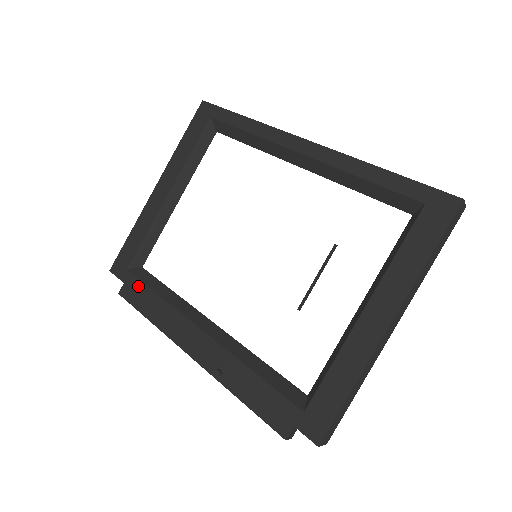
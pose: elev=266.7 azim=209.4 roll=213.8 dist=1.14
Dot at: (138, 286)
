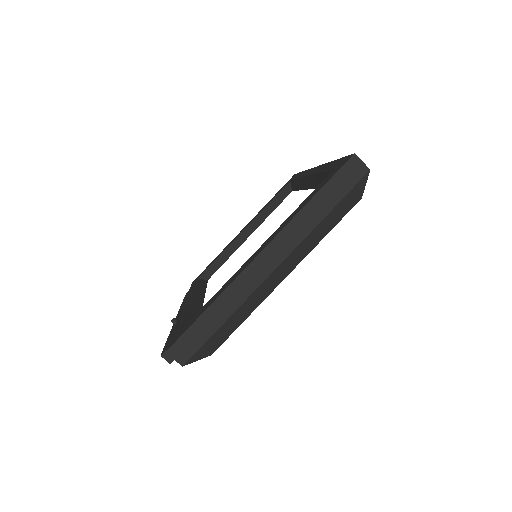
Dot at: (193, 285)
